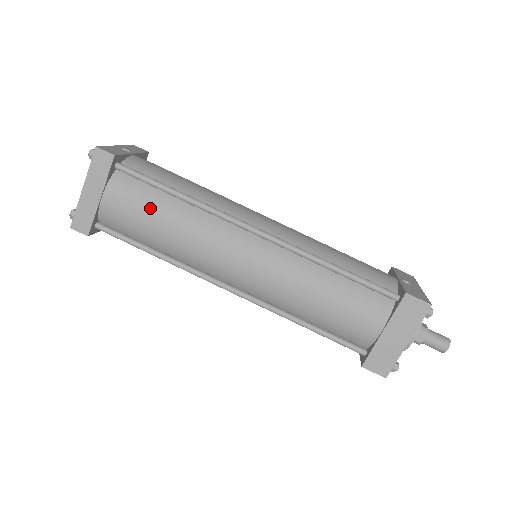
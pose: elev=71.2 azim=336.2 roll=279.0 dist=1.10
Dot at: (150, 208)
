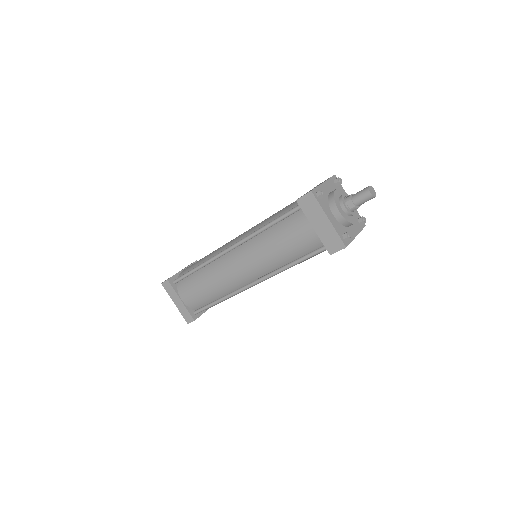
Dot at: (195, 285)
